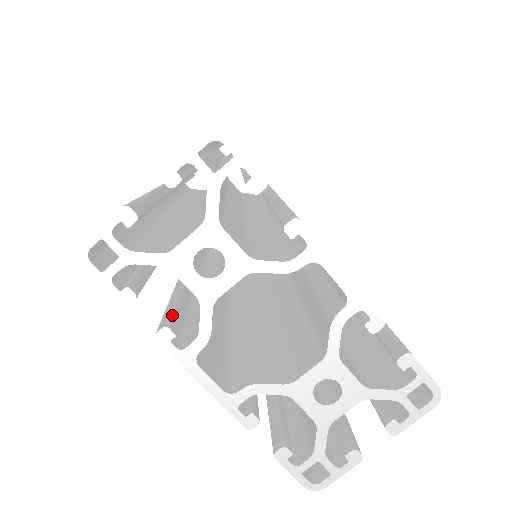
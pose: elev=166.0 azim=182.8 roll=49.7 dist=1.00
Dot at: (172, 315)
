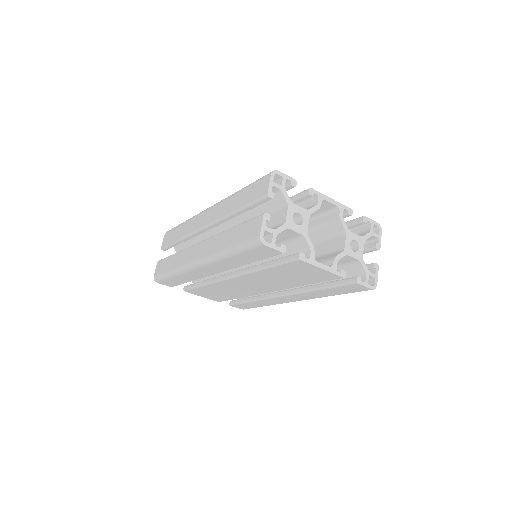
Dot at: (292, 255)
